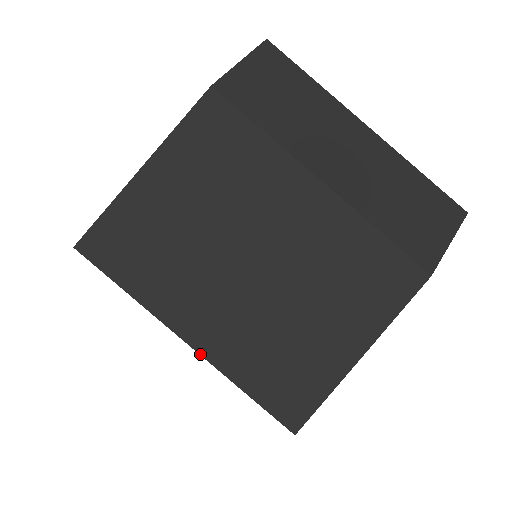
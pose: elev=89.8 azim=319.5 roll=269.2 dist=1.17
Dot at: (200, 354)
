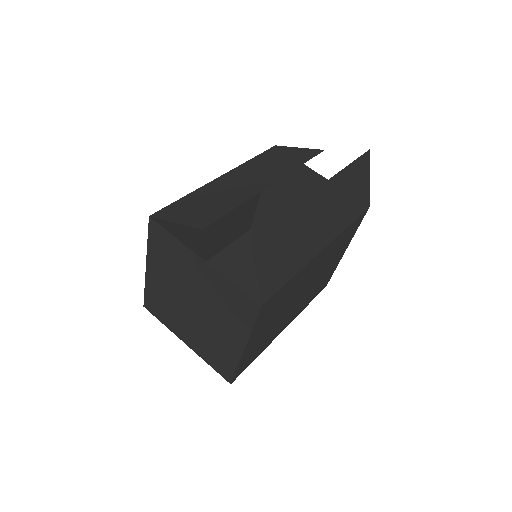
Dot at: occluded
